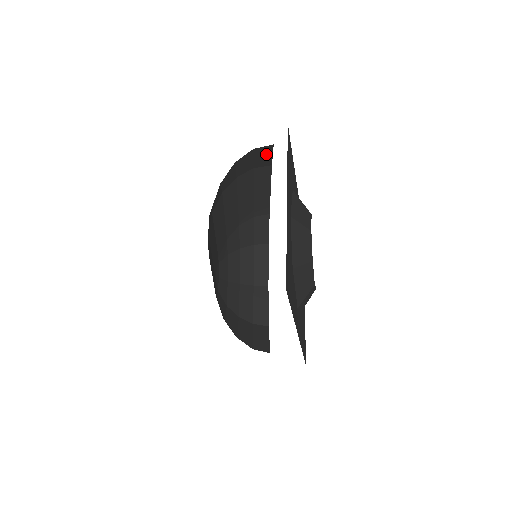
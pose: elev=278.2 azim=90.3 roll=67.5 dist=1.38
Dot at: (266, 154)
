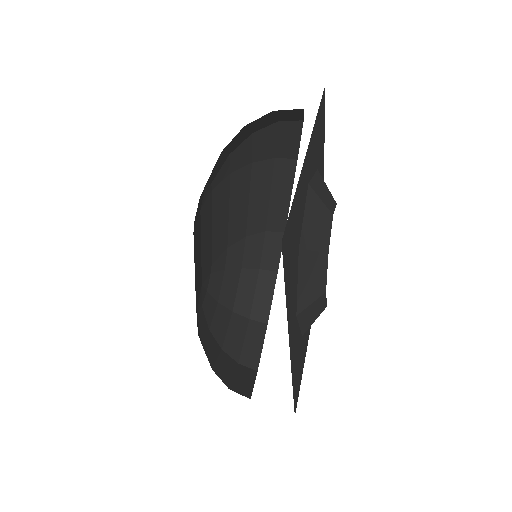
Dot at: (292, 136)
